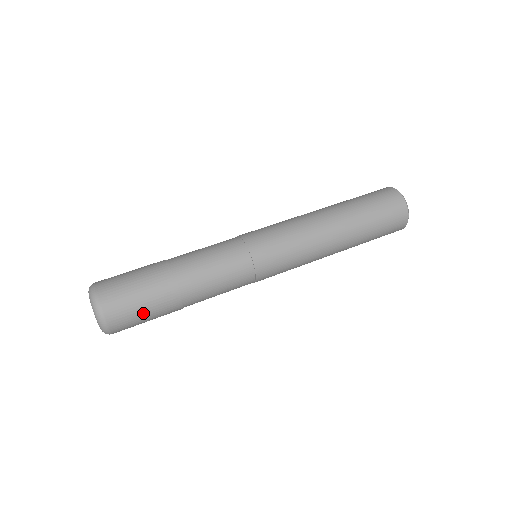
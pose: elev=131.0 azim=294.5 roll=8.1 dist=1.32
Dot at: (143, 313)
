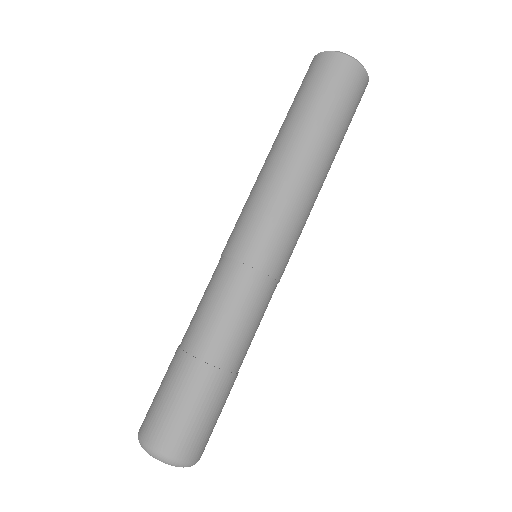
Dot at: occluded
